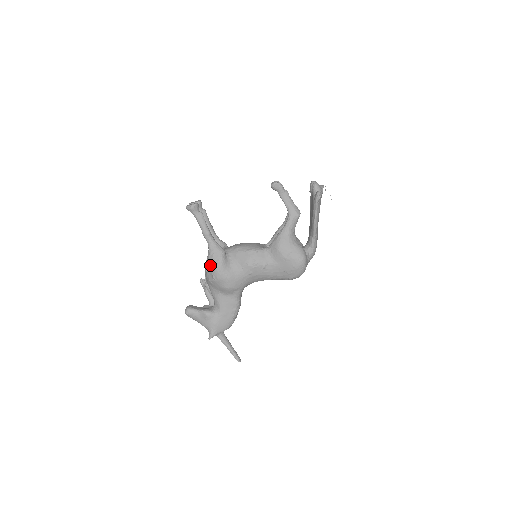
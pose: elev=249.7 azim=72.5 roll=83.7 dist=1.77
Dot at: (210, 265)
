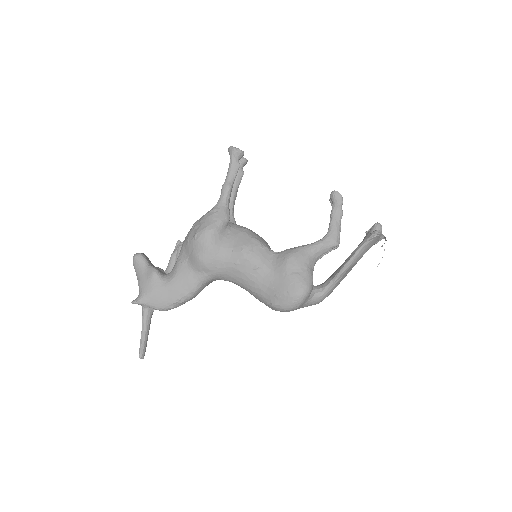
Dot at: (203, 221)
